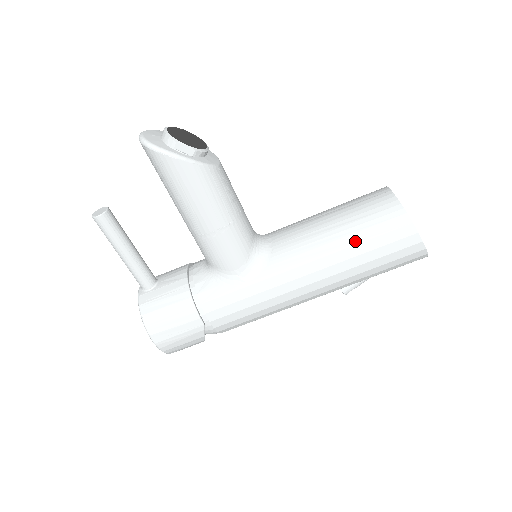
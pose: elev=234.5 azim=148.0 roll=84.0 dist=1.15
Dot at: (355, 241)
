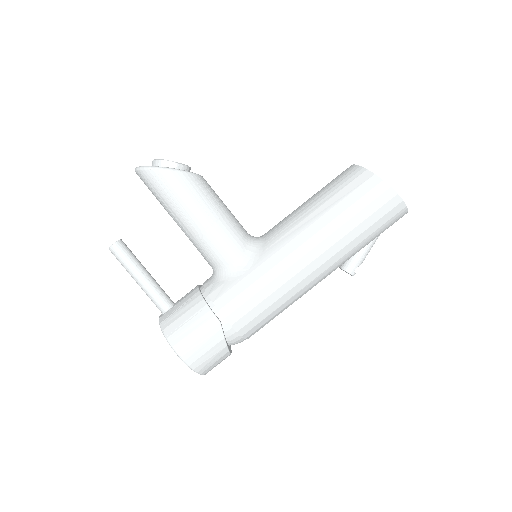
Dot at: (332, 205)
